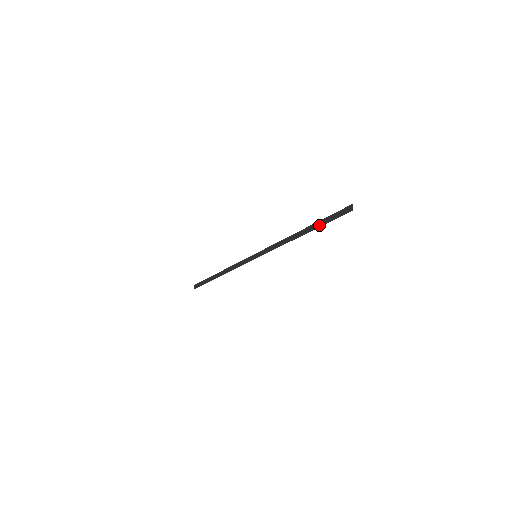
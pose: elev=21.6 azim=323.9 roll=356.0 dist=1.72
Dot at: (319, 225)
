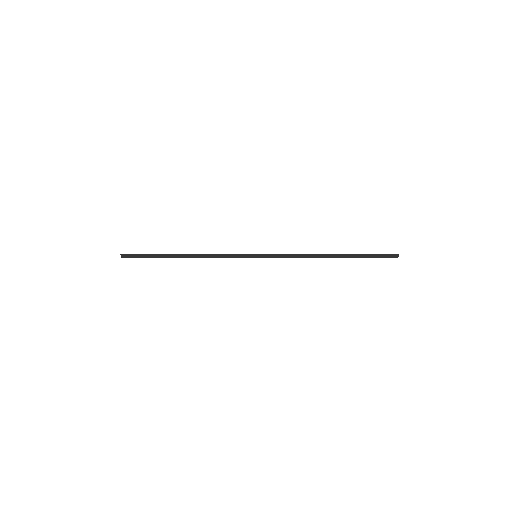
Dot at: (356, 257)
